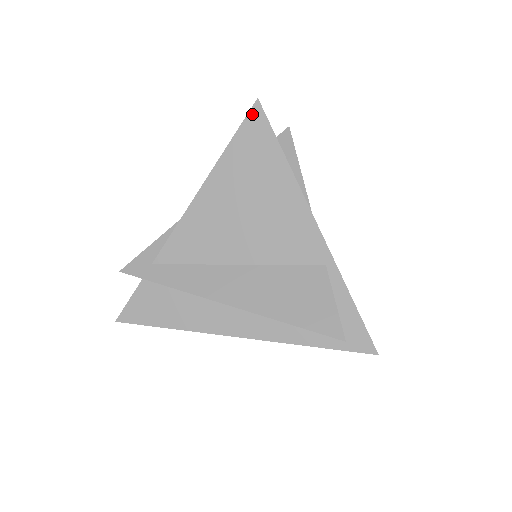
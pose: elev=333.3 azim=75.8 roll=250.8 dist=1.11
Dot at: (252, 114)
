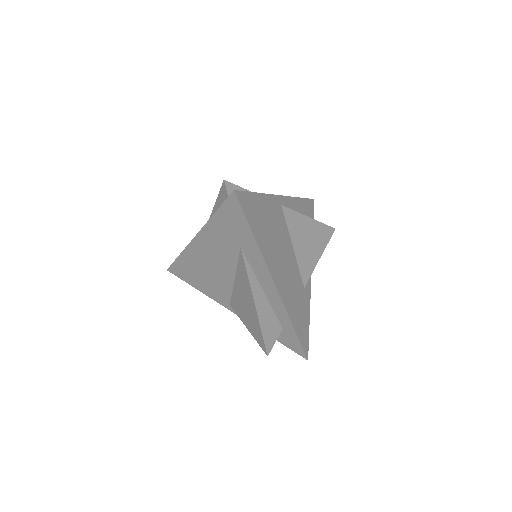
Dot at: occluded
